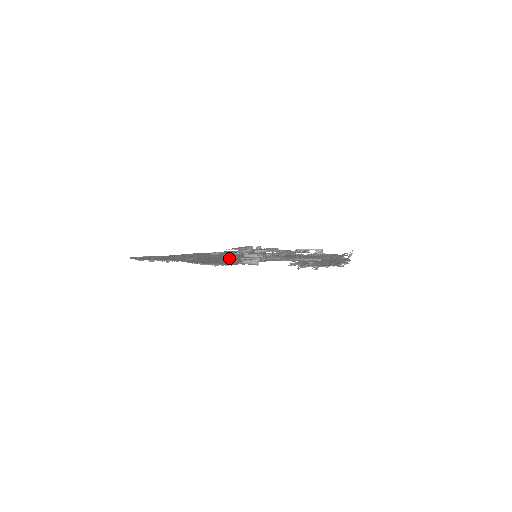
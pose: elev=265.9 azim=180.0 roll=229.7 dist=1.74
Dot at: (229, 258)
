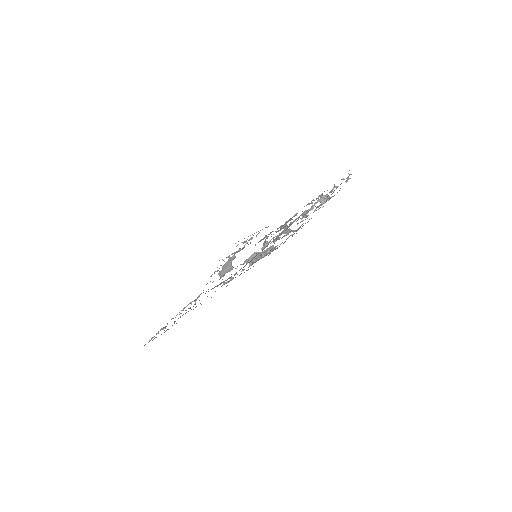
Dot at: occluded
